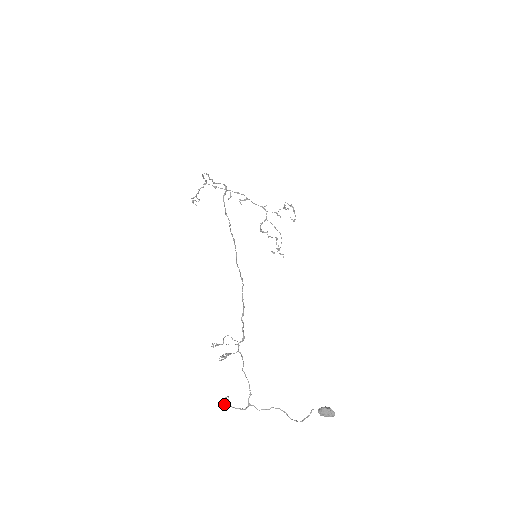
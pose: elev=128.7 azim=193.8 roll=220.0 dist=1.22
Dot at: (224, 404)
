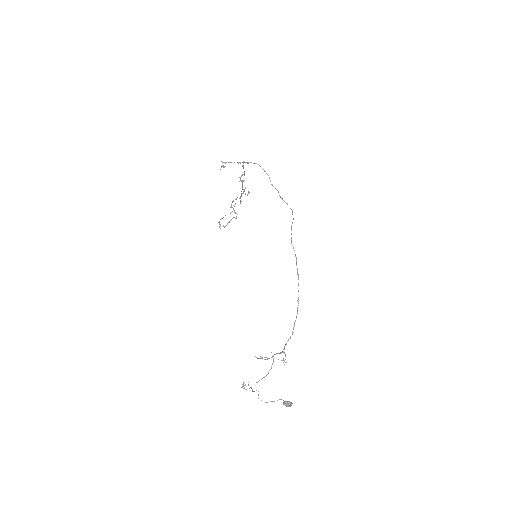
Dot at: occluded
